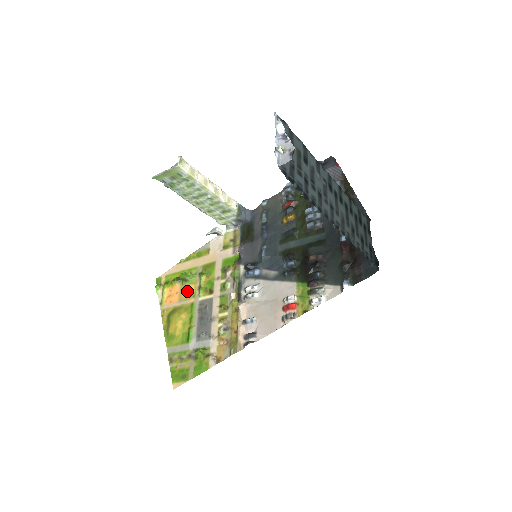
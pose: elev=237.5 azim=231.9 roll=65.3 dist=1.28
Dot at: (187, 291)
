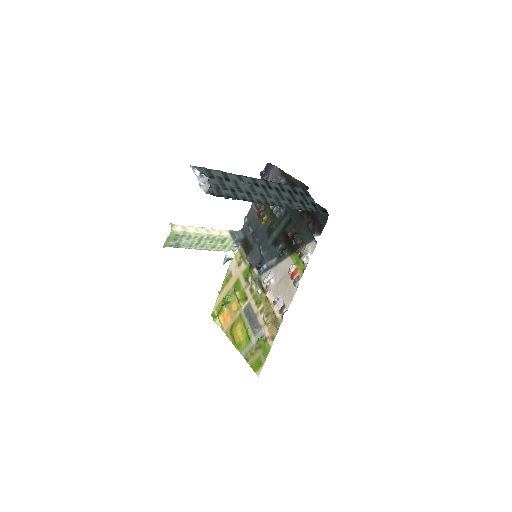
Dot at: (233, 309)
